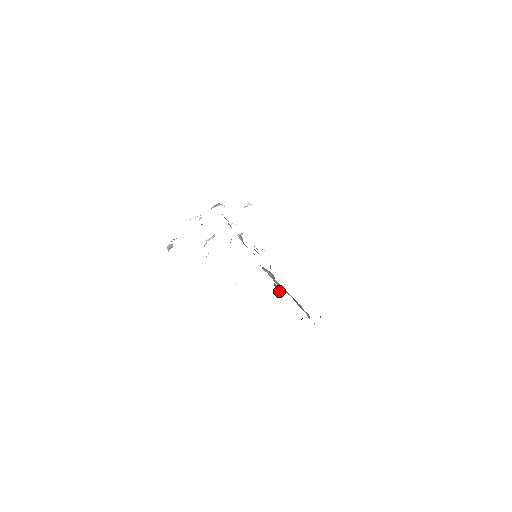
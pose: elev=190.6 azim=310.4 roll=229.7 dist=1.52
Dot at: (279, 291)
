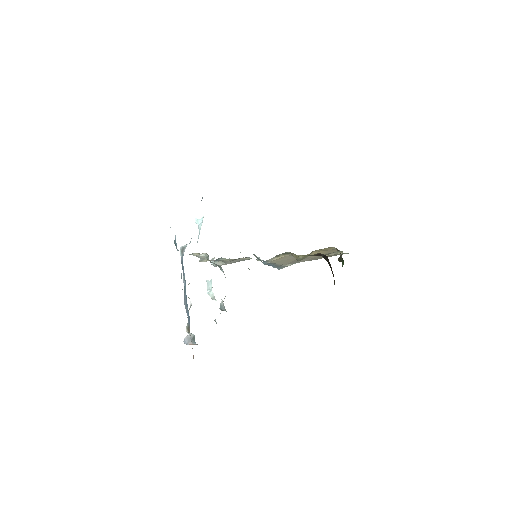
Dot at: (315, 254)
